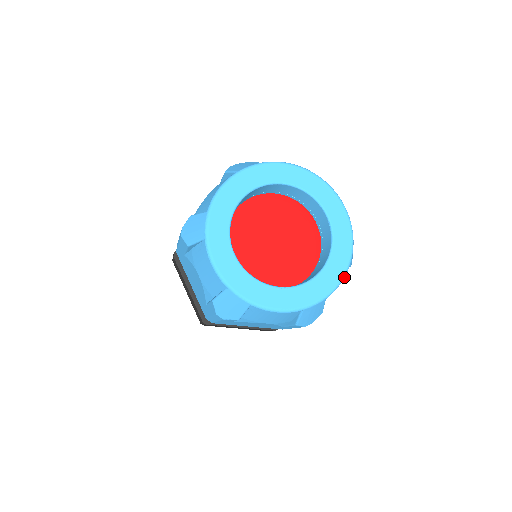
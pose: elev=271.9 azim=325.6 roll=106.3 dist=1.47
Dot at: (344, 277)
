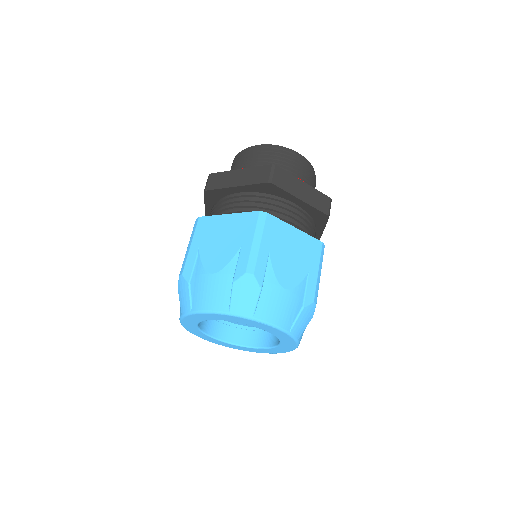
Dot at: occluded
